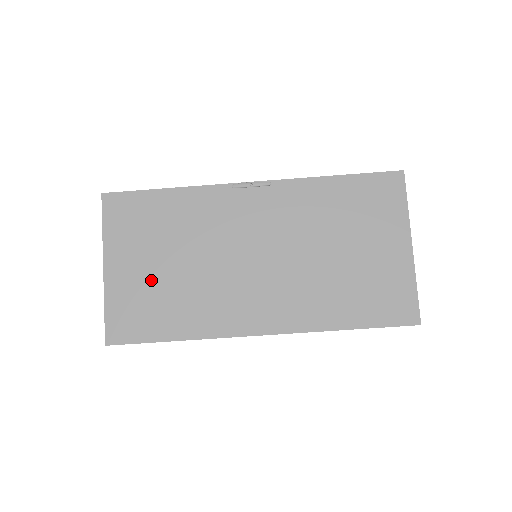
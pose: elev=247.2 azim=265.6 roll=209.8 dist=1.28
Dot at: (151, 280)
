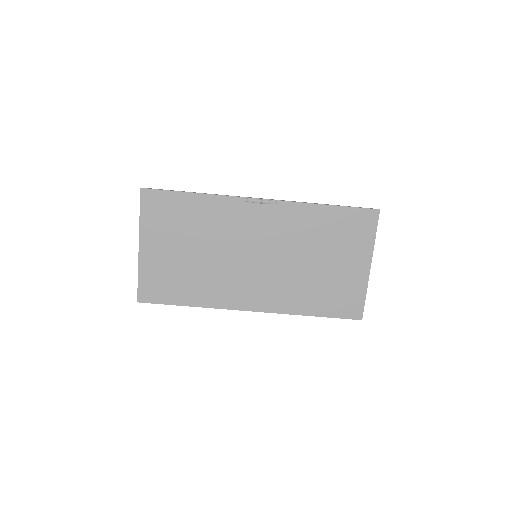
Dot at: (175, 262)
